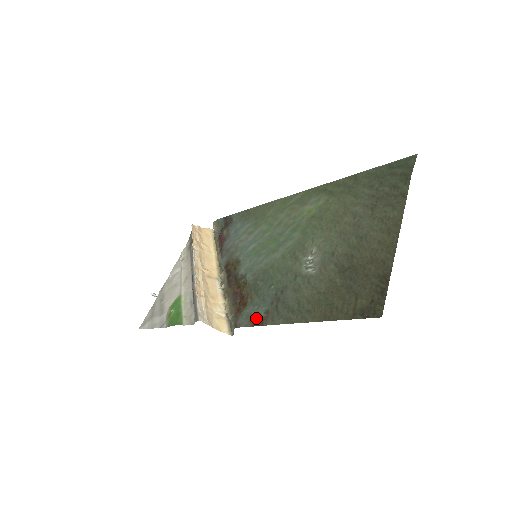
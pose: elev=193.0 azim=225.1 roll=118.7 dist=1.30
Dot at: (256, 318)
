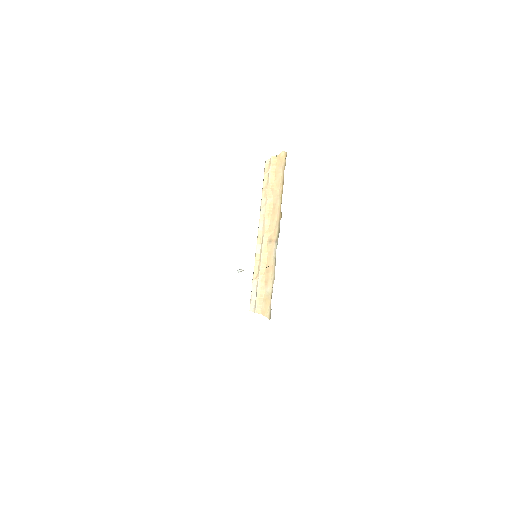
Dot at: occluded
